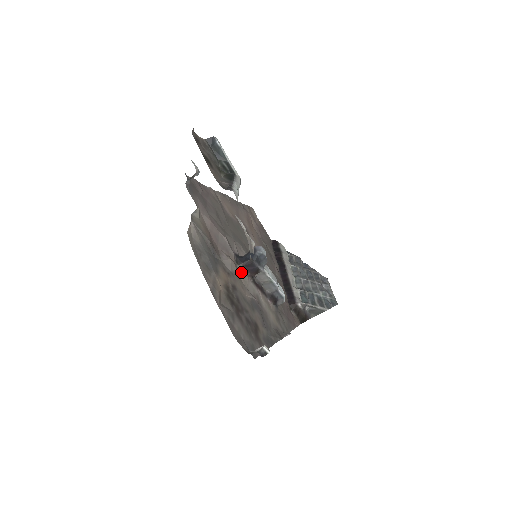
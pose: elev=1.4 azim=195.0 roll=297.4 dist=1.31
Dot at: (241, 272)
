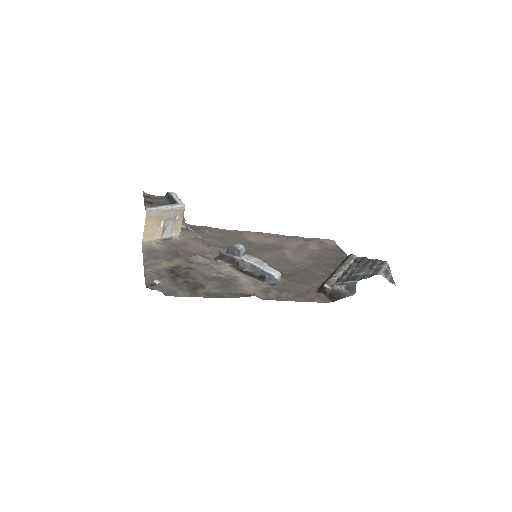
Dot at: (217, 263)
